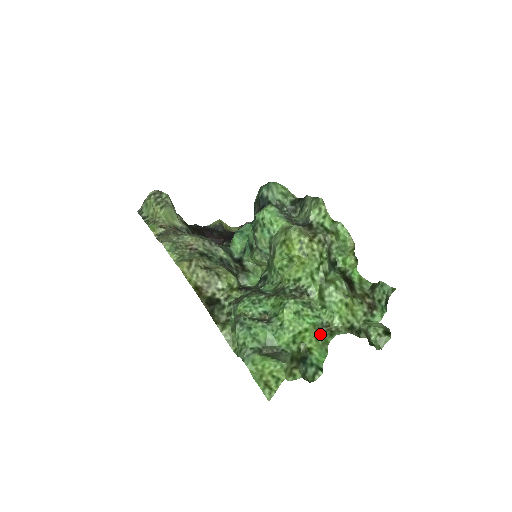
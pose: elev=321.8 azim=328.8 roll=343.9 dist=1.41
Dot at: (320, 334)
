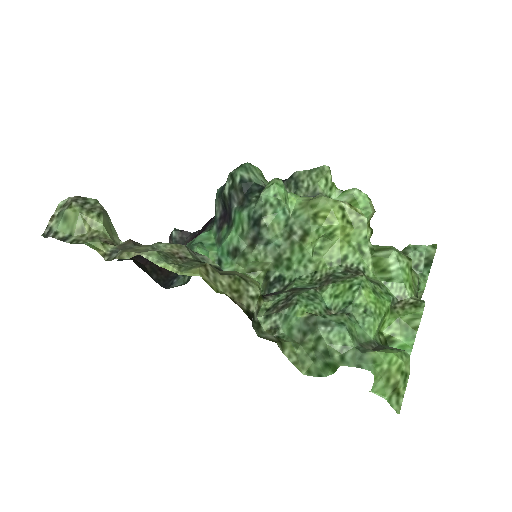
Dot at: (399, 312)
